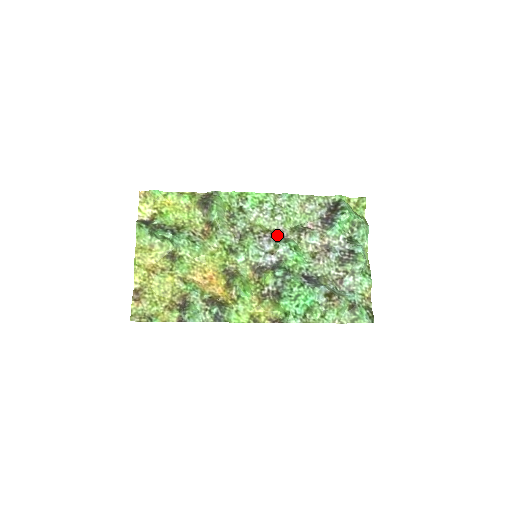
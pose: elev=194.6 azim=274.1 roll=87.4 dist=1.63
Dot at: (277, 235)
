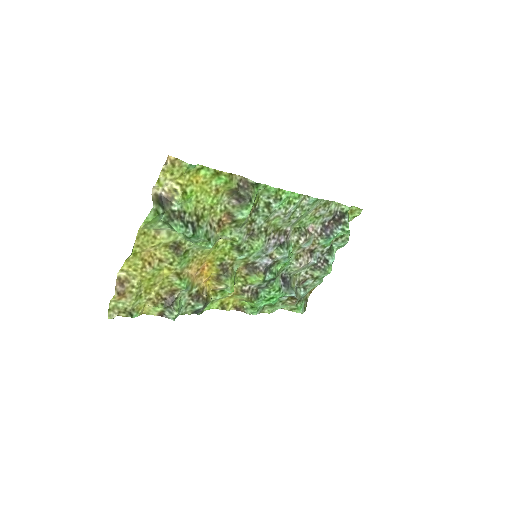
Dot at: (283, 237)
